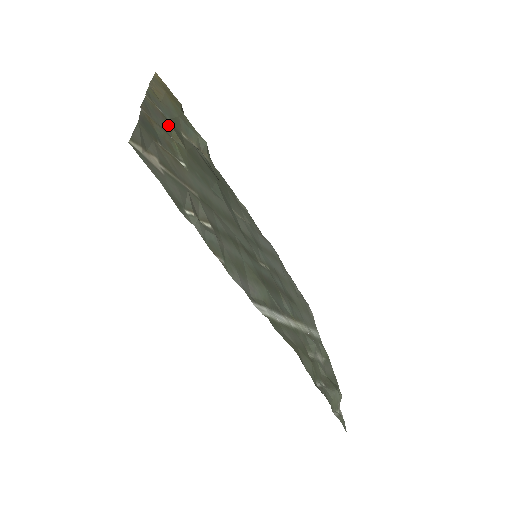
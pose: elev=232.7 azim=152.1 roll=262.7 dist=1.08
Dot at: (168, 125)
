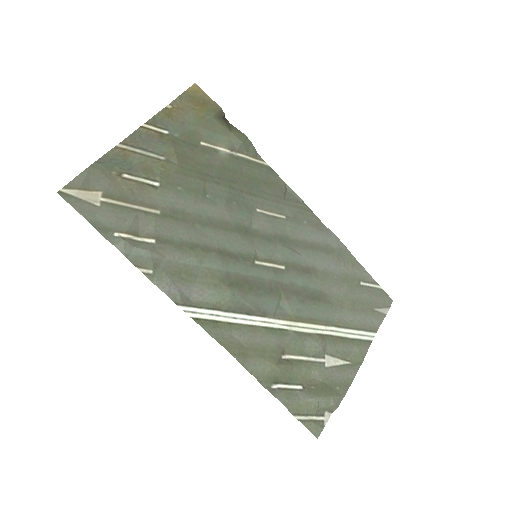
Dot at: (165, 145)
